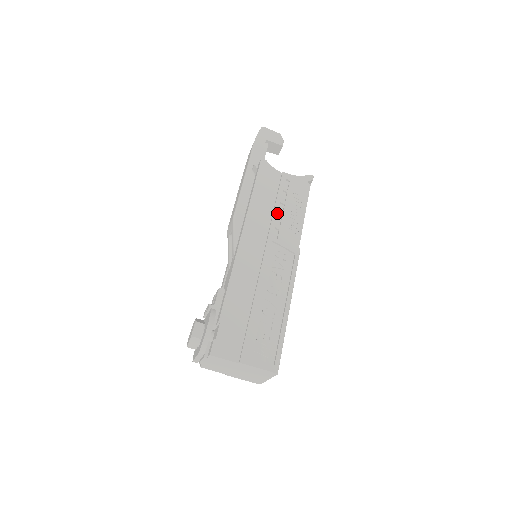
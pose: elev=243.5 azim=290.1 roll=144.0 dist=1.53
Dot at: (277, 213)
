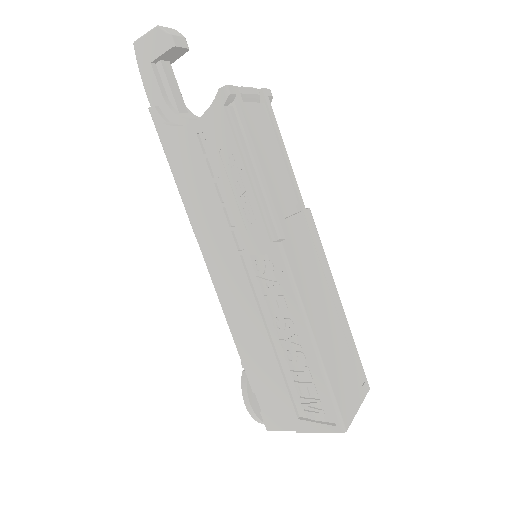
Dot at: (221, 206)
